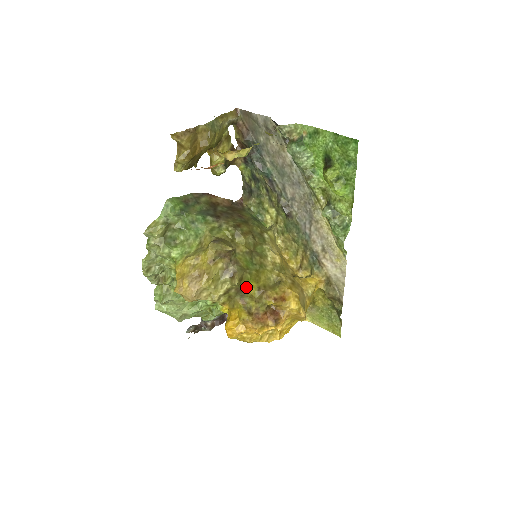
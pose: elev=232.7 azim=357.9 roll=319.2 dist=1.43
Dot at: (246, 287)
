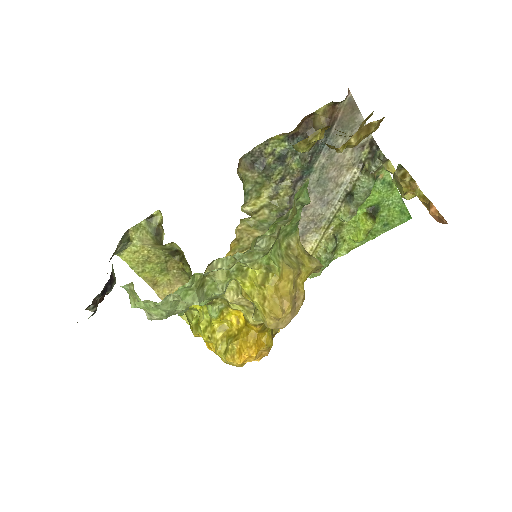
Dot at: occluded
